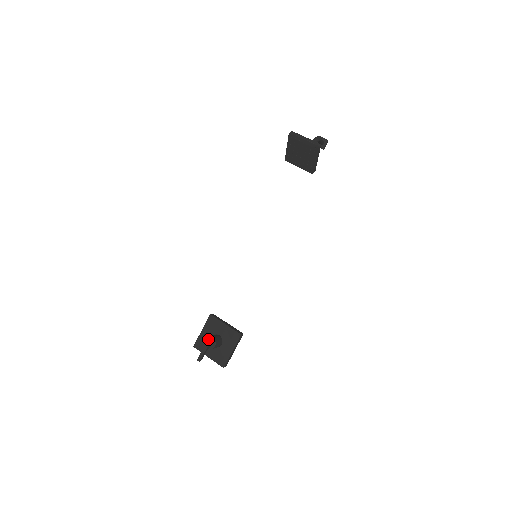
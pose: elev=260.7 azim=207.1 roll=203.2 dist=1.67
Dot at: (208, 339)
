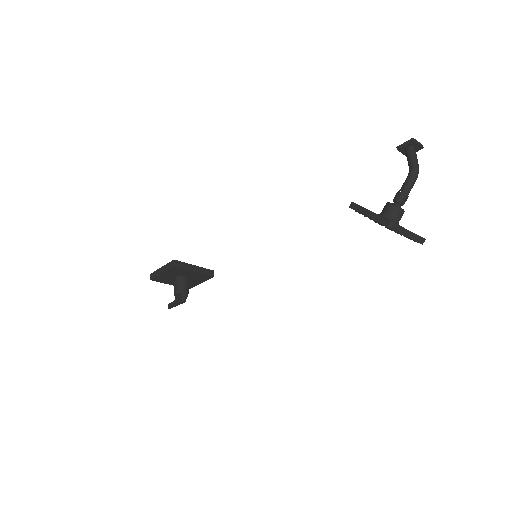
Dot at: (182, 302)
